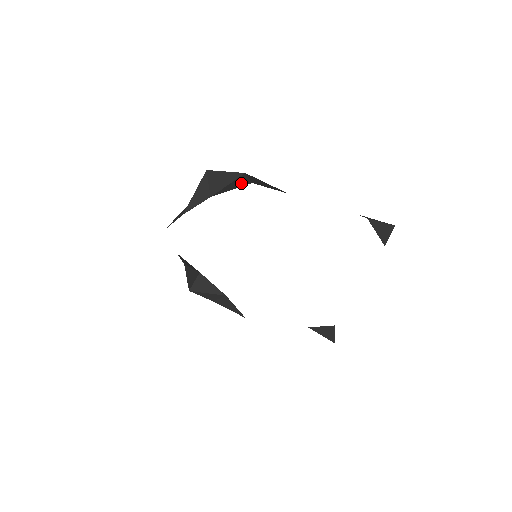
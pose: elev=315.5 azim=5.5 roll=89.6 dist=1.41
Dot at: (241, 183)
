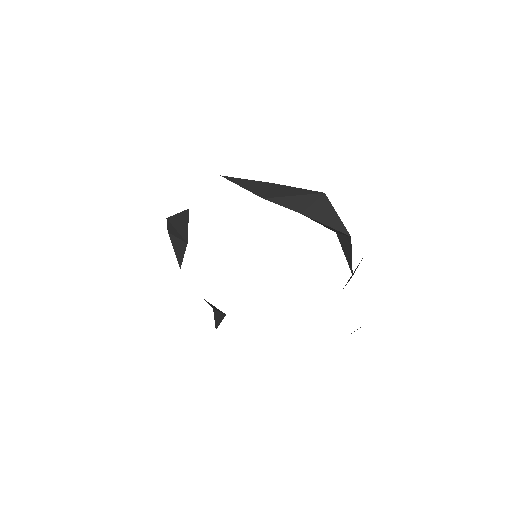
Dot at: (333, 229)
